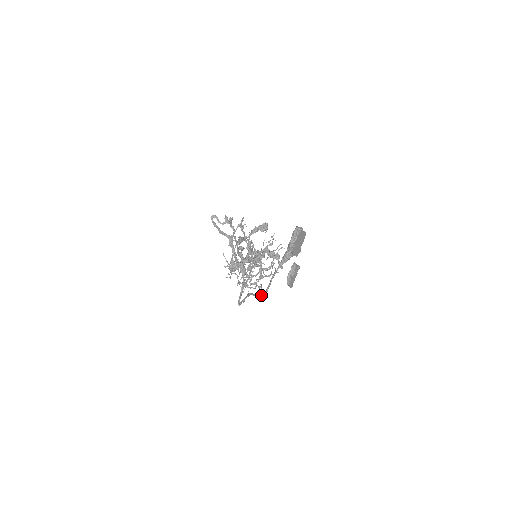
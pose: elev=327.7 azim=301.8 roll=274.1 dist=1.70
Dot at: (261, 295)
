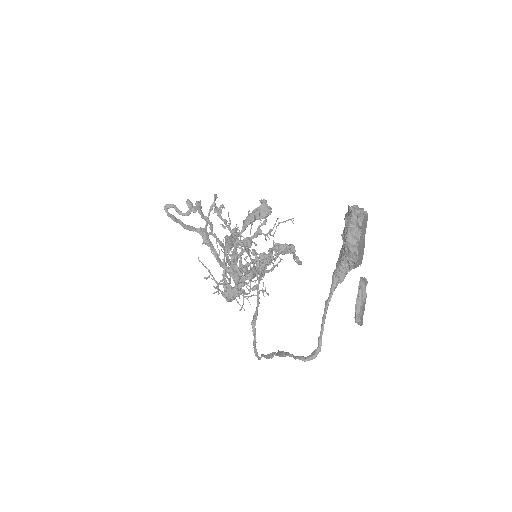
Dot at: (311, 356)
